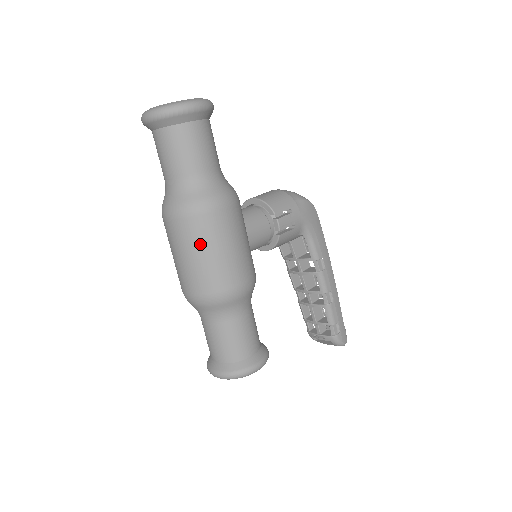
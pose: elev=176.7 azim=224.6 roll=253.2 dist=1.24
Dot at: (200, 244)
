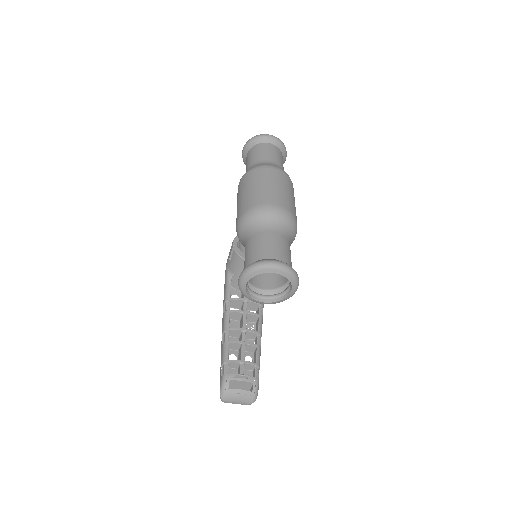
Dot at: (290, 189)
